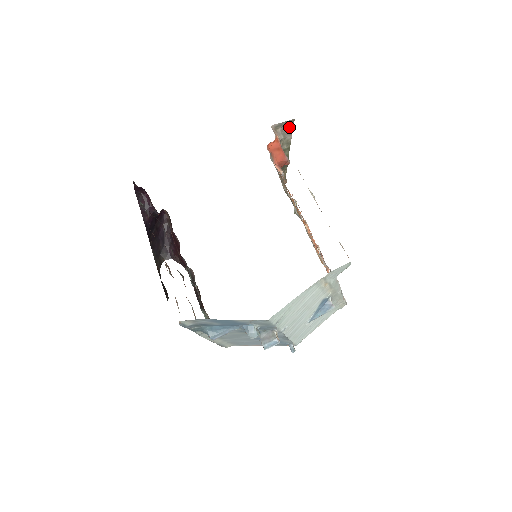
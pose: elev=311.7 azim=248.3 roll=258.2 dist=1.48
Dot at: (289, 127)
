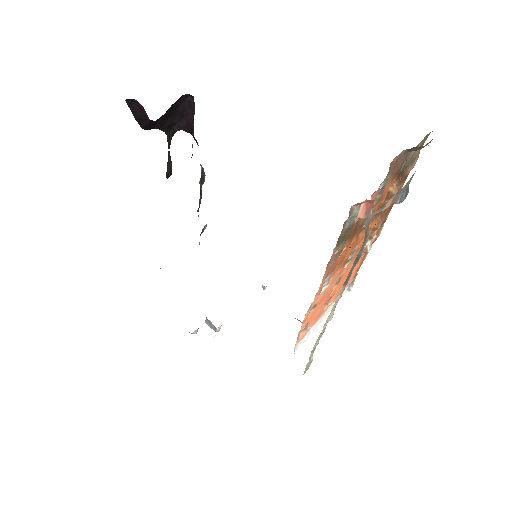
Dot at: occluded
